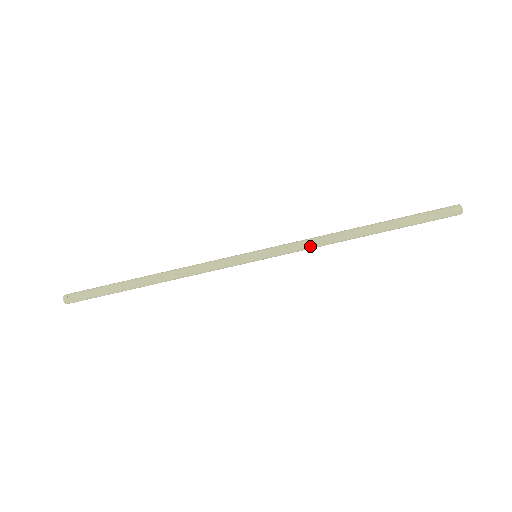
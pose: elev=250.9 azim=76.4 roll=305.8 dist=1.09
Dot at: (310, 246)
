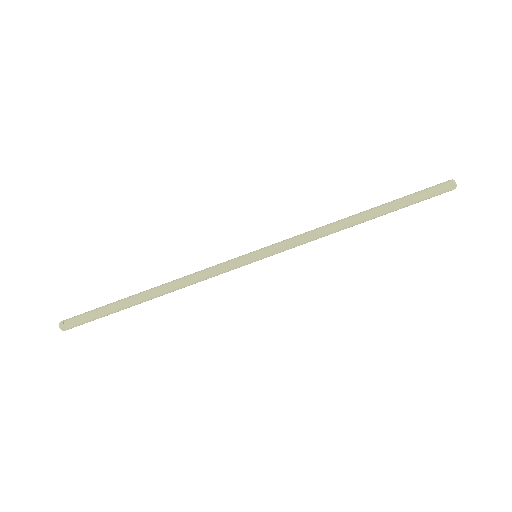
Dot at: (310, 238)
